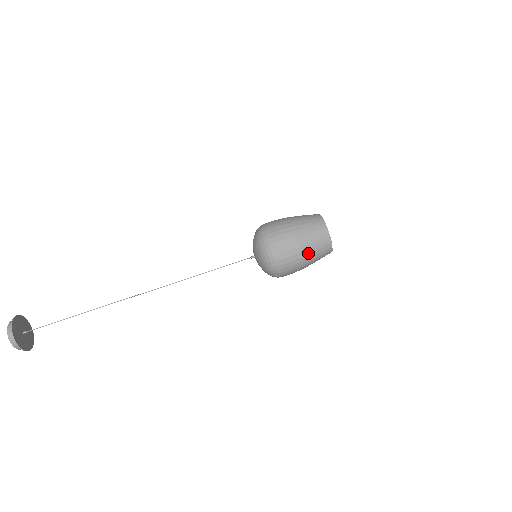
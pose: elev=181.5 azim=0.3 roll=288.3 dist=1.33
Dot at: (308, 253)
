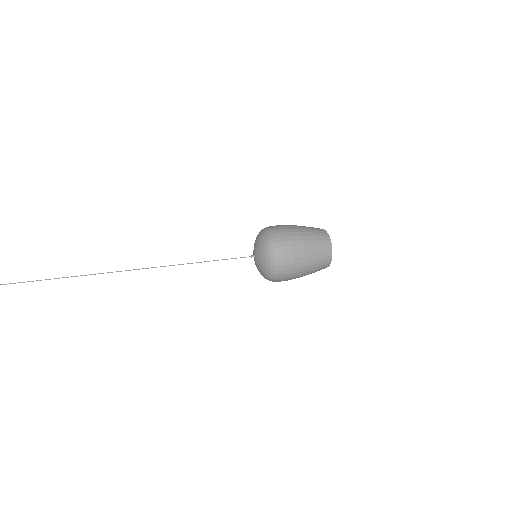
Dot at: (308, 271)
